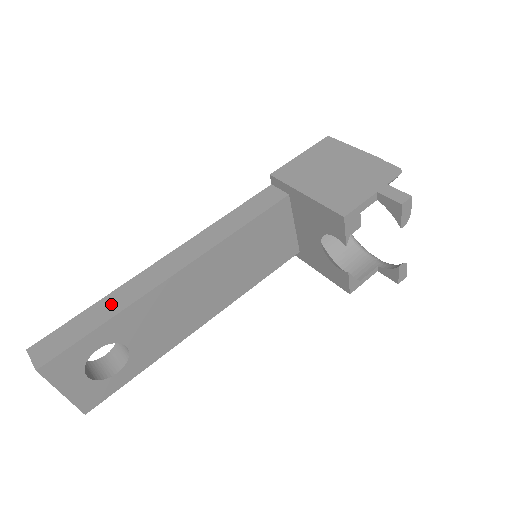
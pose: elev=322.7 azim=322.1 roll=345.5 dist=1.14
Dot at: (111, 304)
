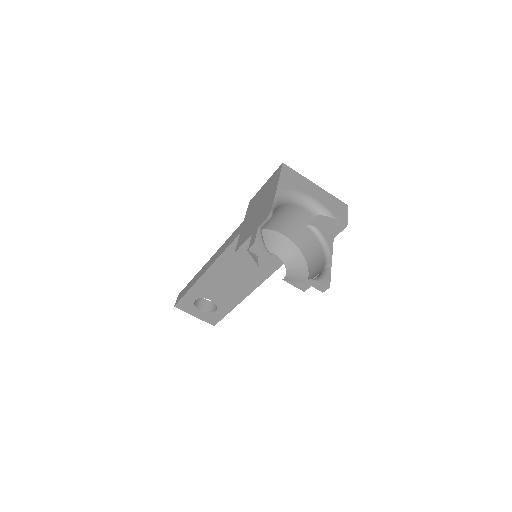
Dot at: (194, 280)
